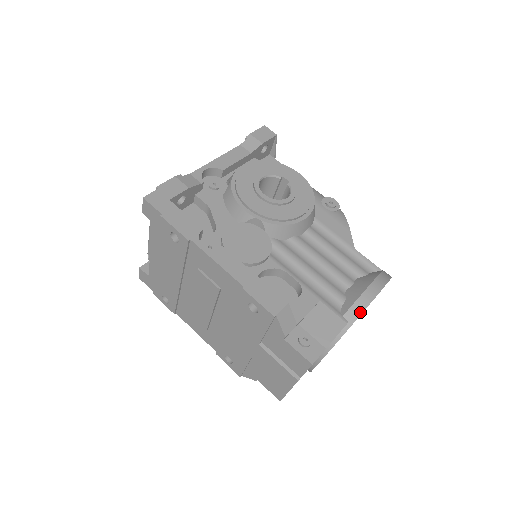
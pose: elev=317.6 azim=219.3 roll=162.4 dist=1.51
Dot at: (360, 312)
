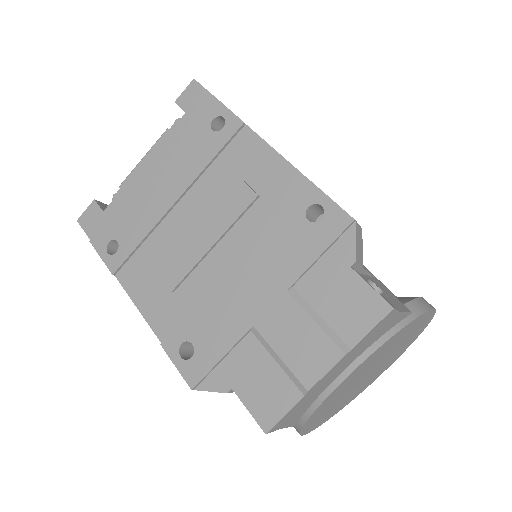
Dot at: (424, 309)
